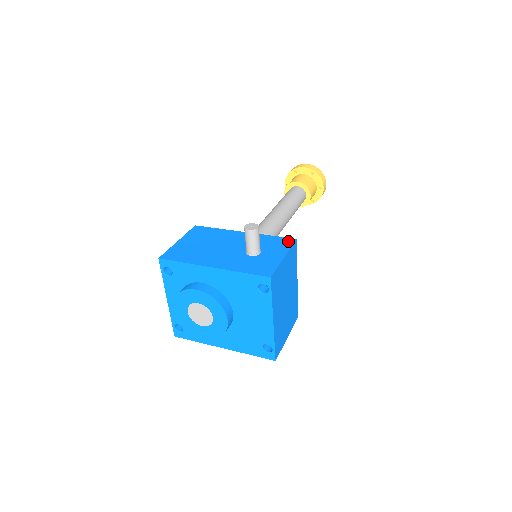
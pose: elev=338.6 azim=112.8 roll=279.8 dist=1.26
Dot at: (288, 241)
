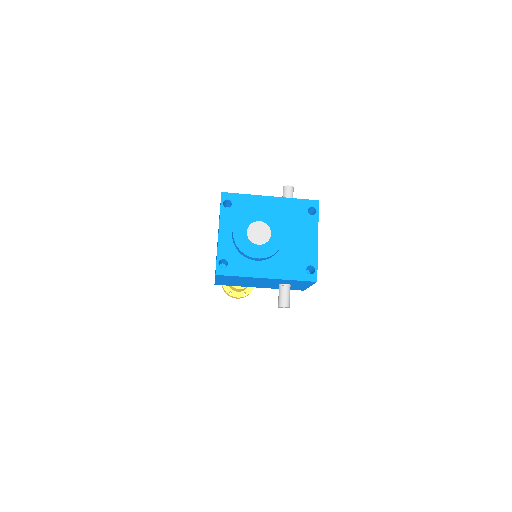
Dot at: occluded
